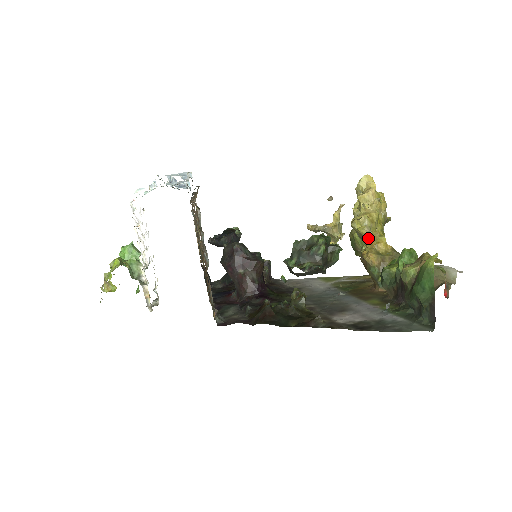
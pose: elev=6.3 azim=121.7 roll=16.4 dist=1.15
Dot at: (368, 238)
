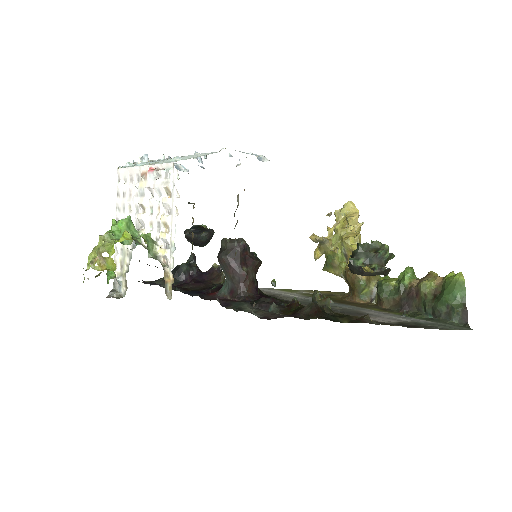
Dot at: occluded
